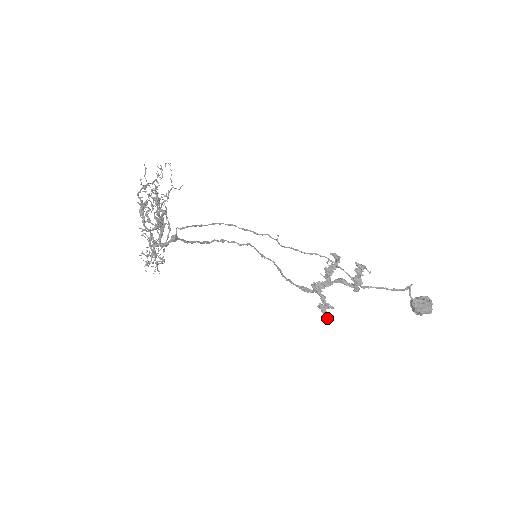
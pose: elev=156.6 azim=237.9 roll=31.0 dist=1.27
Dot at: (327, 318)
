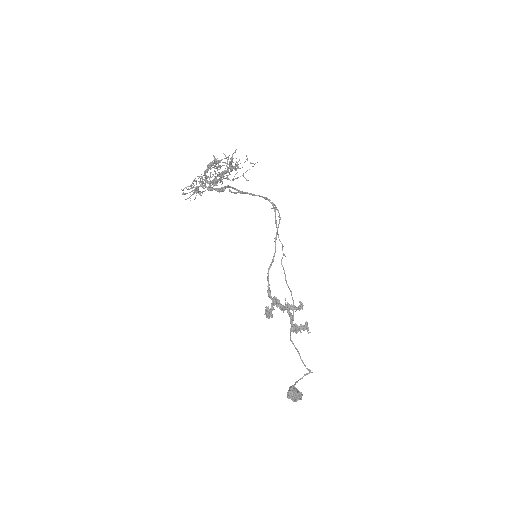
Dot at: (266, 314)
